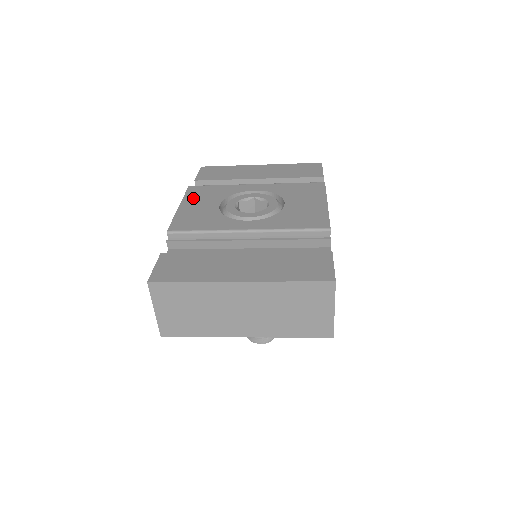
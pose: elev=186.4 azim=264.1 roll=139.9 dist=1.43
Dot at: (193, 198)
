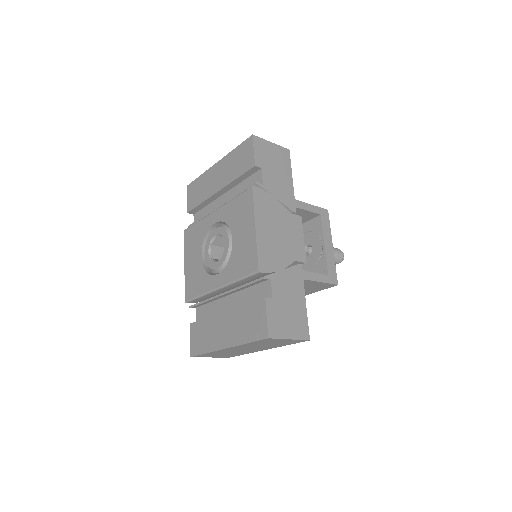
Dot at: (188, 250)
